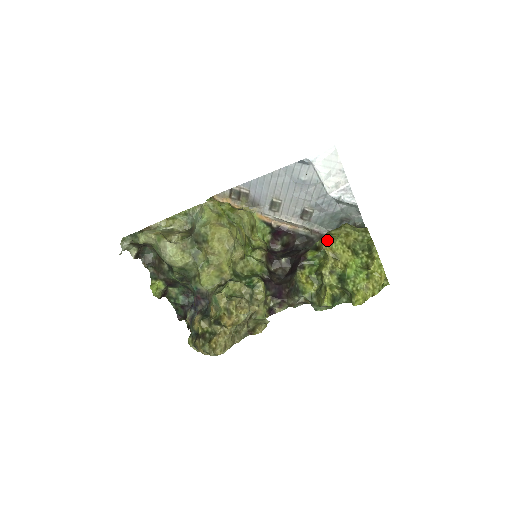
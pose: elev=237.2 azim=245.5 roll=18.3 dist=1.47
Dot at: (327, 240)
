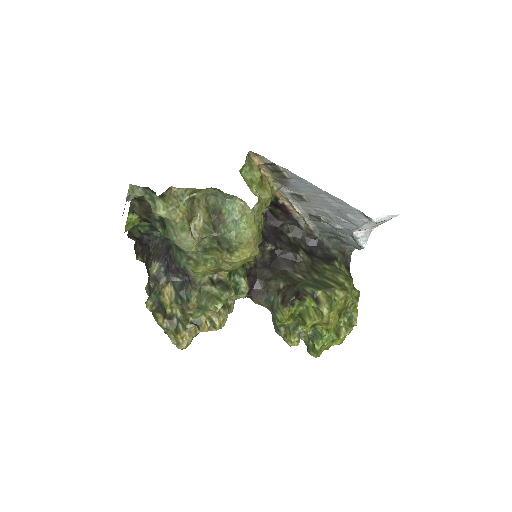
Dot at: (331, 305)
